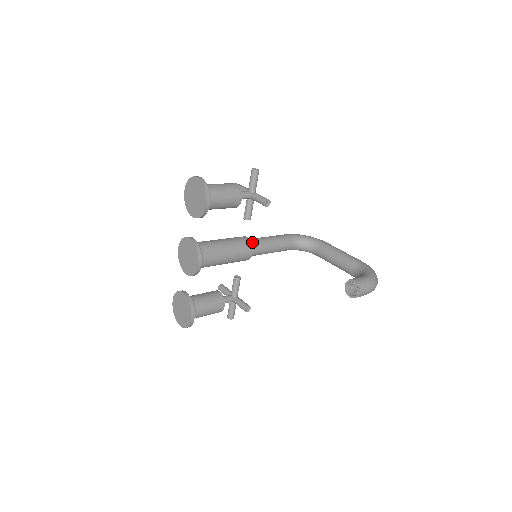
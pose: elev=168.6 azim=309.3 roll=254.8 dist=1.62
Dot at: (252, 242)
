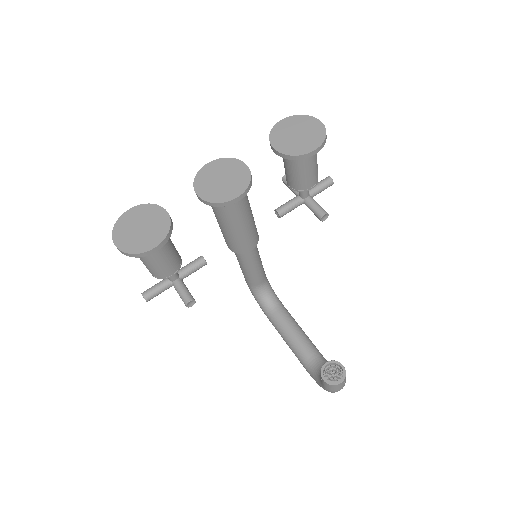
Dot at: occluded
